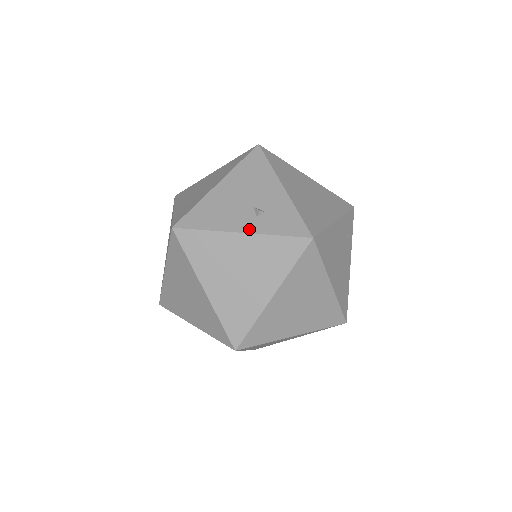
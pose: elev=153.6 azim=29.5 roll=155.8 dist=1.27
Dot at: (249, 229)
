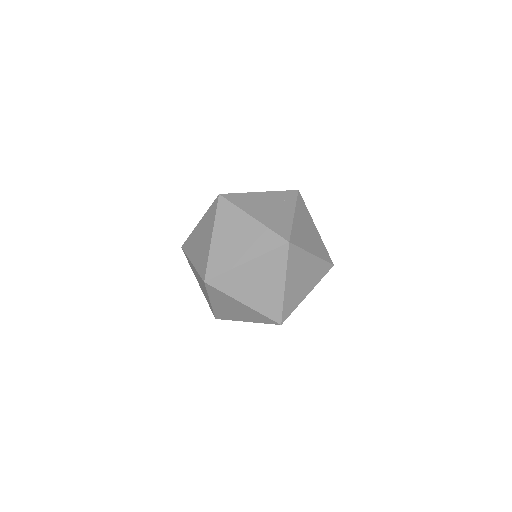
Dot at: occluded
